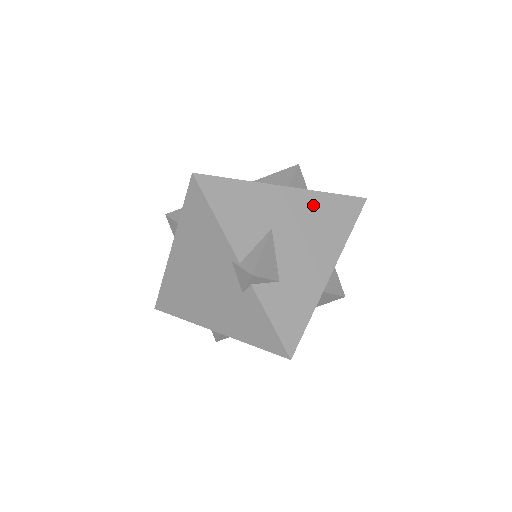
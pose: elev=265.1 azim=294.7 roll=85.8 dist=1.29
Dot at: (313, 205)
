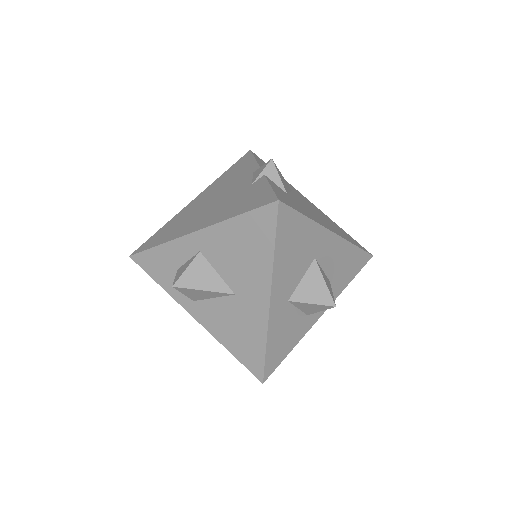
Dot at: (327, 218)
